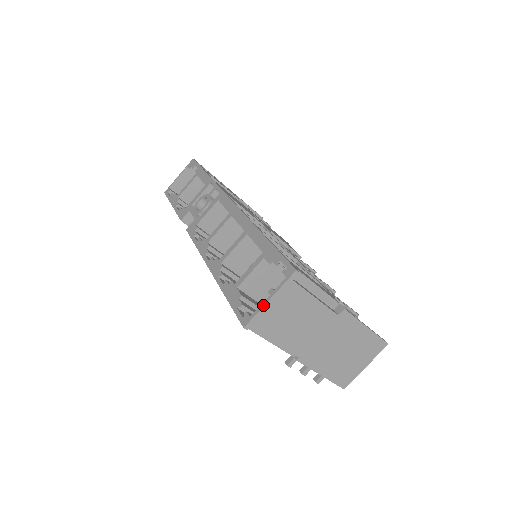
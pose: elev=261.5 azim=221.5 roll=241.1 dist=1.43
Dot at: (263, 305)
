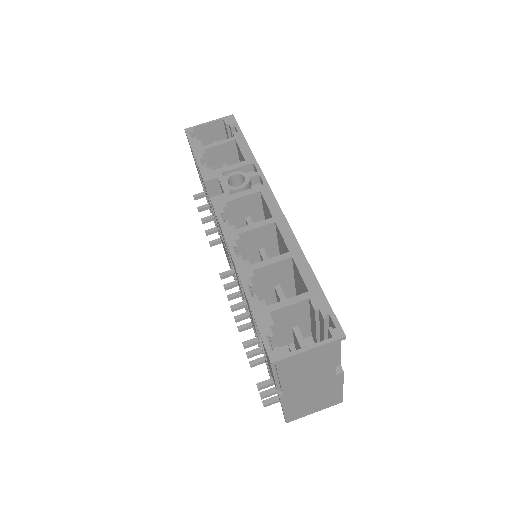
Dot at: (300, 352)
